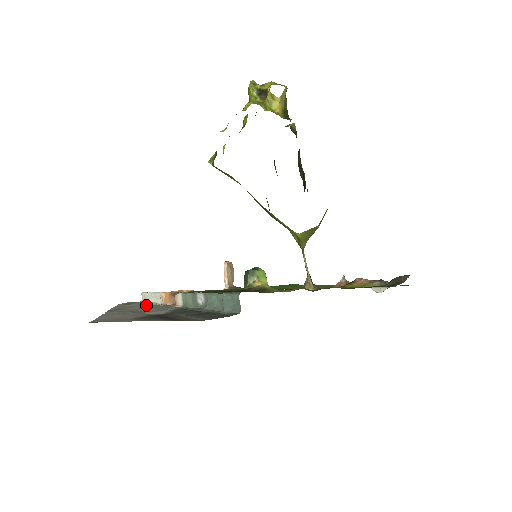
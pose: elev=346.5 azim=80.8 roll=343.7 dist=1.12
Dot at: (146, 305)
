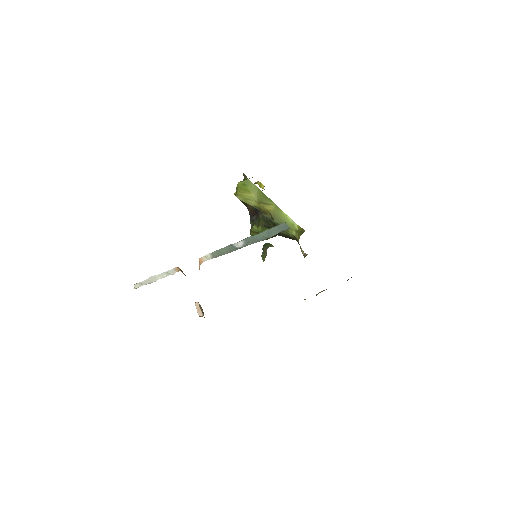
Dot at: occluded
